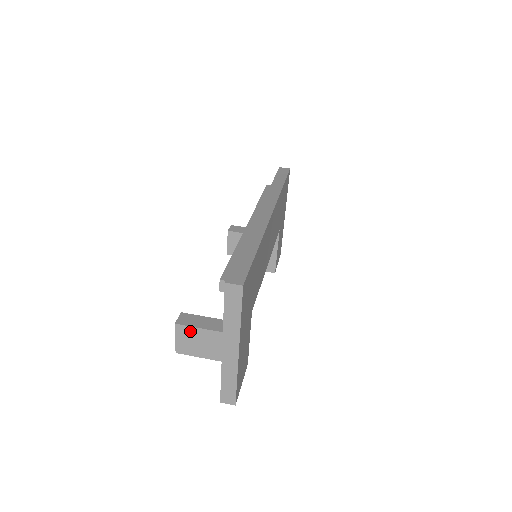
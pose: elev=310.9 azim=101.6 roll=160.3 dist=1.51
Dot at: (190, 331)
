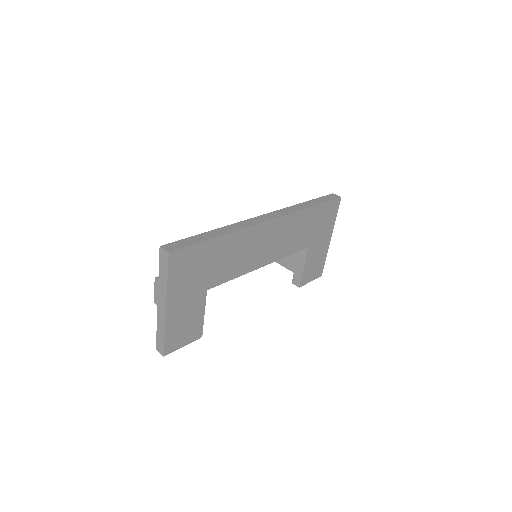
Dot at: occluded
